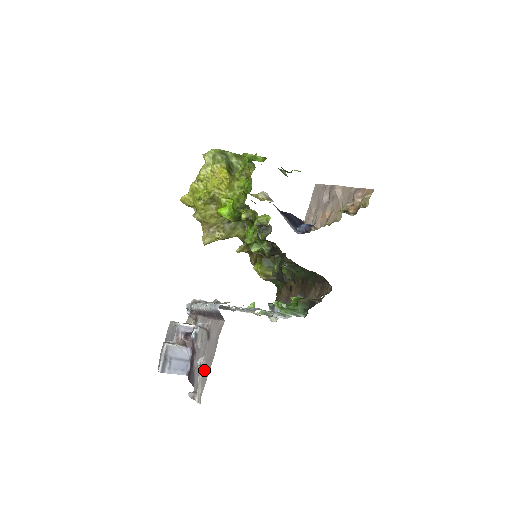
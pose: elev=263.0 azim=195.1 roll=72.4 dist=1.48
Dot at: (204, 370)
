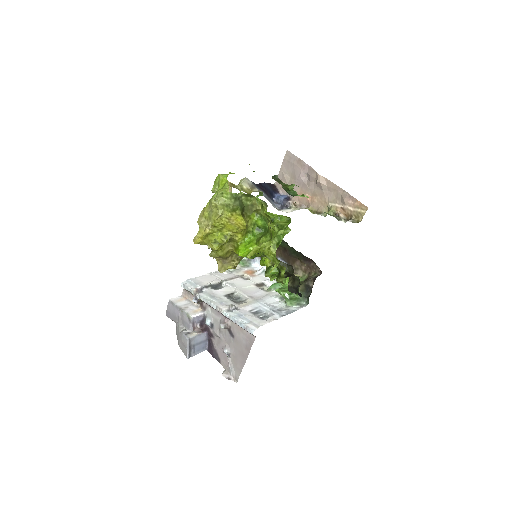
Dot at: (235, 360)
